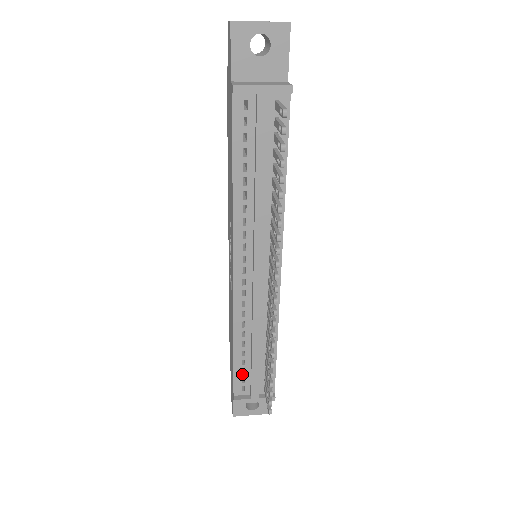
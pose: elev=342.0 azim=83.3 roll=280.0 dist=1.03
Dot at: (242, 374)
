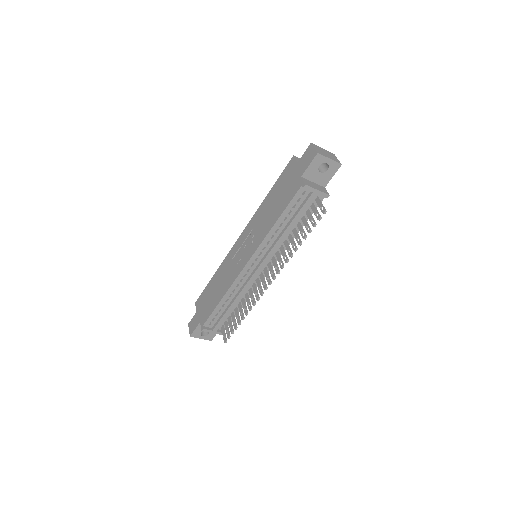
Dot at: (215, 316)
